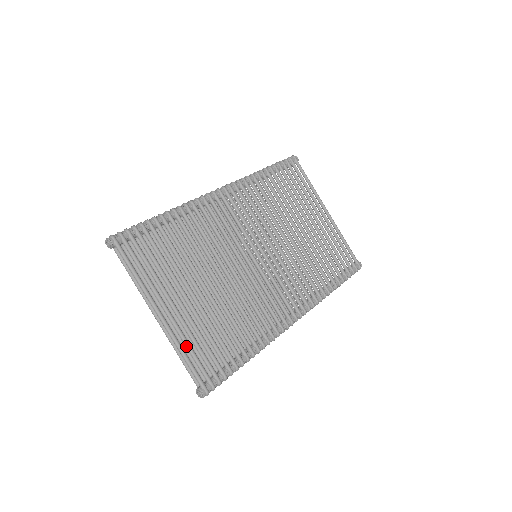
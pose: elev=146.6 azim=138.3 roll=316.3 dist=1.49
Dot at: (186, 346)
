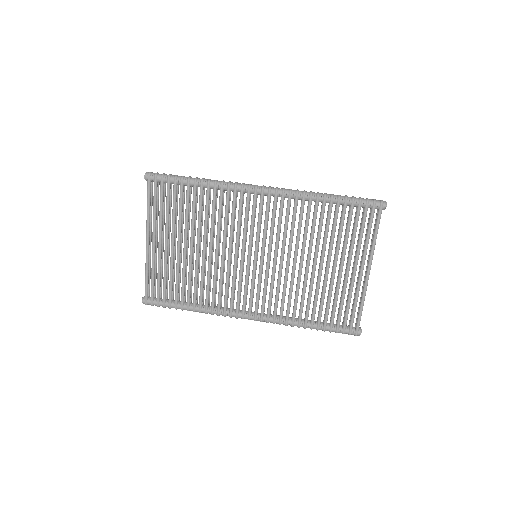
Dot at: (151, 271)
